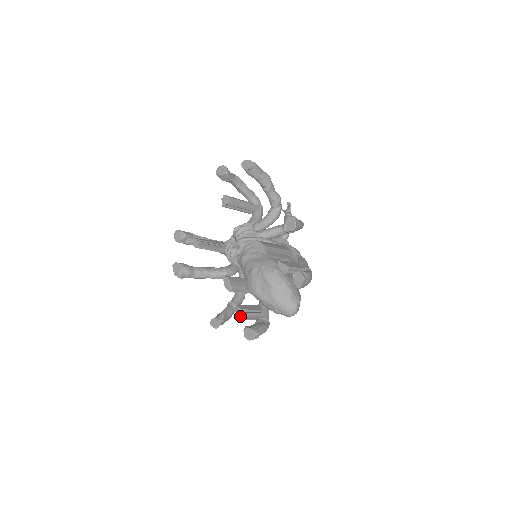
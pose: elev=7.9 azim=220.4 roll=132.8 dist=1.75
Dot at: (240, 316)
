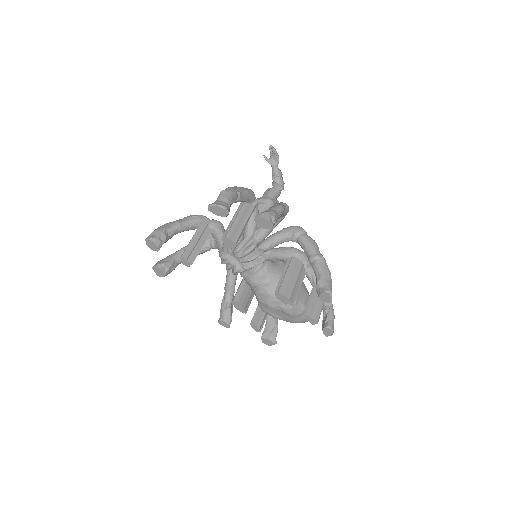
Dot at: (256, 330)
